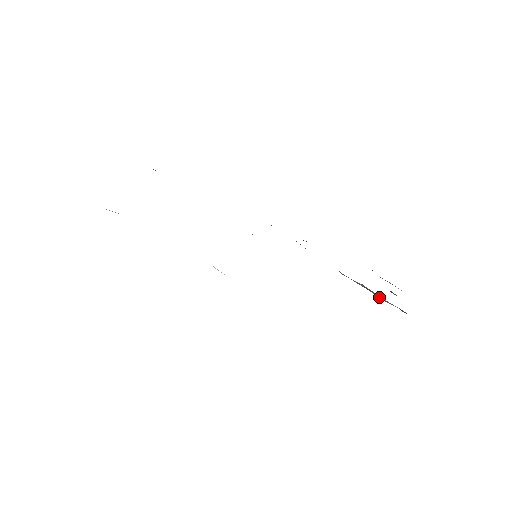
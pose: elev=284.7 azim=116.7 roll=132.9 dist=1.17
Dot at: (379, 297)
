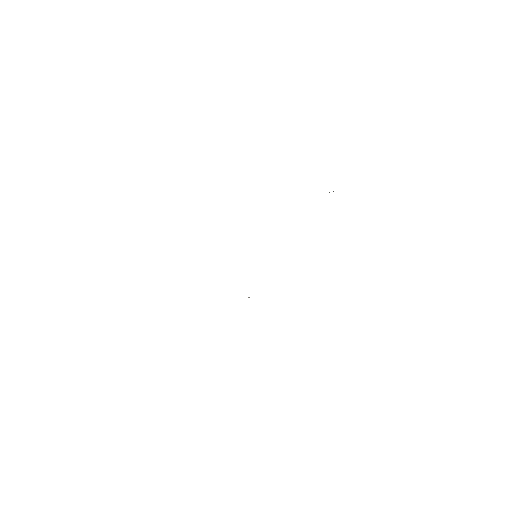
Dot at: occluded
